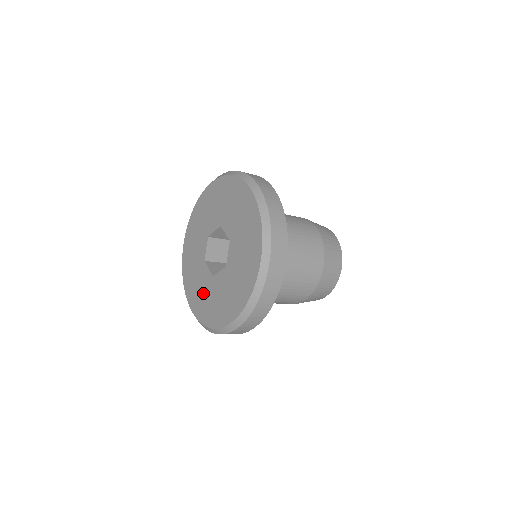
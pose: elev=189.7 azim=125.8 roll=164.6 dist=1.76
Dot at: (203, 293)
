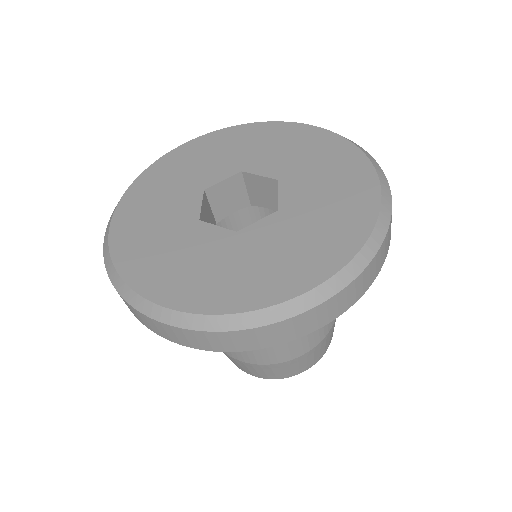
Dot at: (158, 221)
